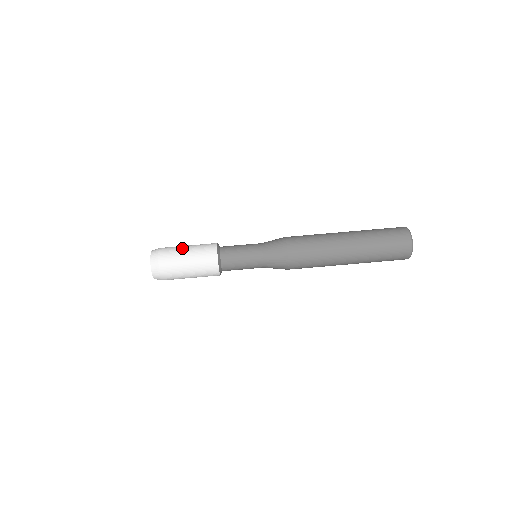
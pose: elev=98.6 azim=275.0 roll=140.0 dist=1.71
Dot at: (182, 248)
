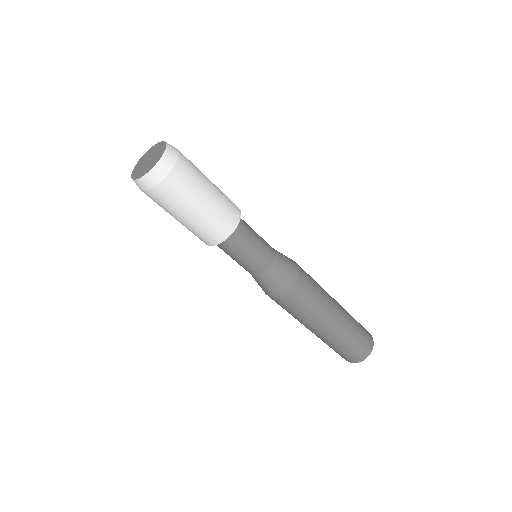
Dot at: (191, 205)
